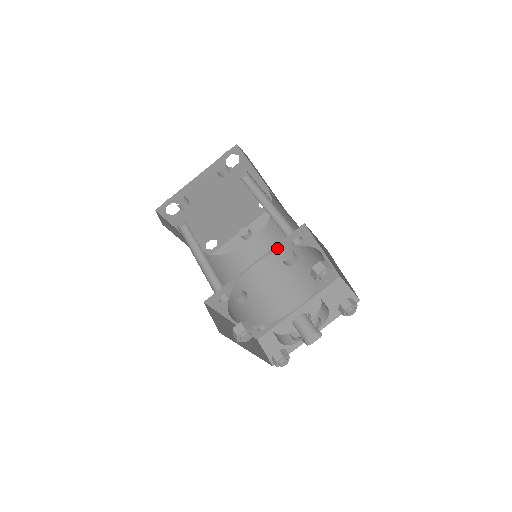
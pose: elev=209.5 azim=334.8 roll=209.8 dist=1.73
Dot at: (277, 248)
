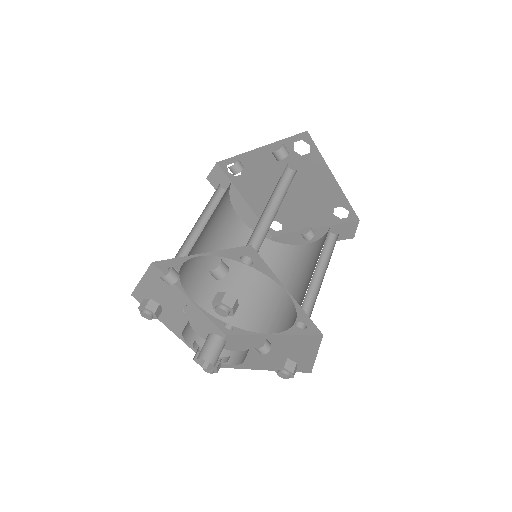
Dot at: (222, 254)
